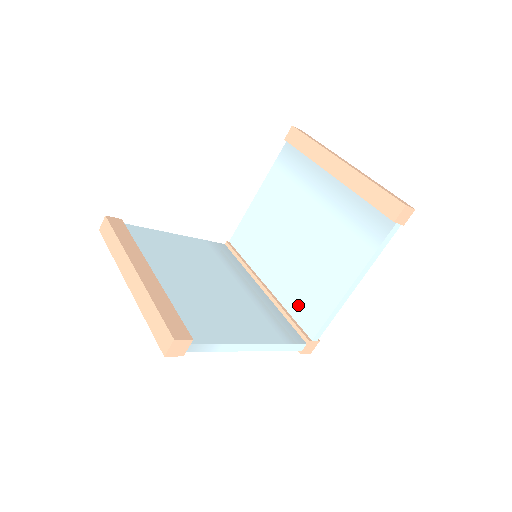
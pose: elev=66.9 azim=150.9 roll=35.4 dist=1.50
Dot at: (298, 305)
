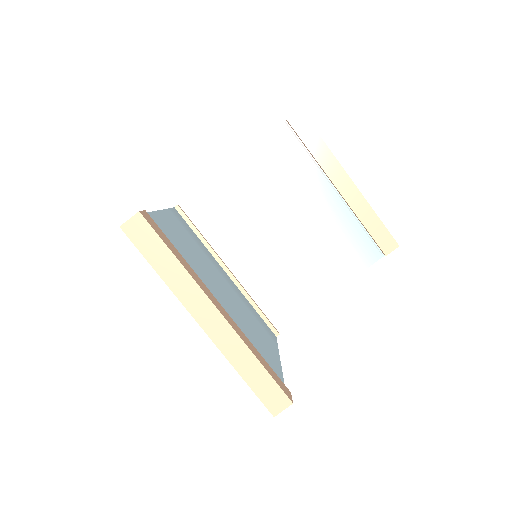
Dot at: (270, 299)
